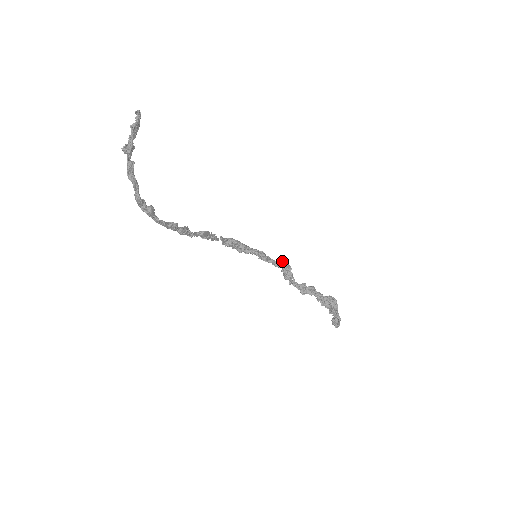
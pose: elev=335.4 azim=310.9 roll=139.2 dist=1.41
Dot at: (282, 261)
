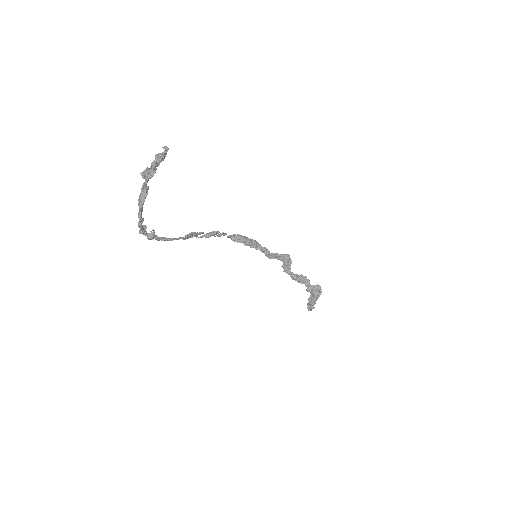
Dot at: (284, 259)
